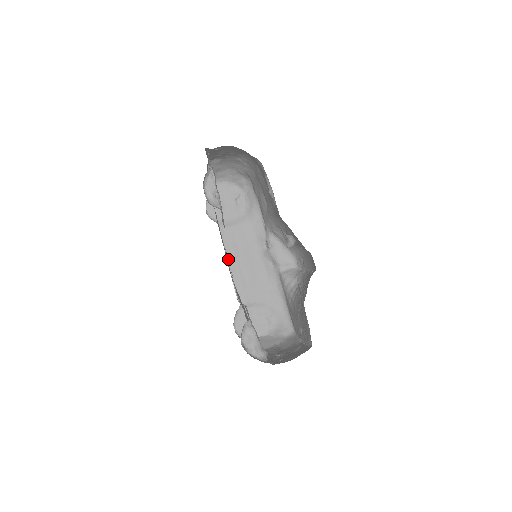
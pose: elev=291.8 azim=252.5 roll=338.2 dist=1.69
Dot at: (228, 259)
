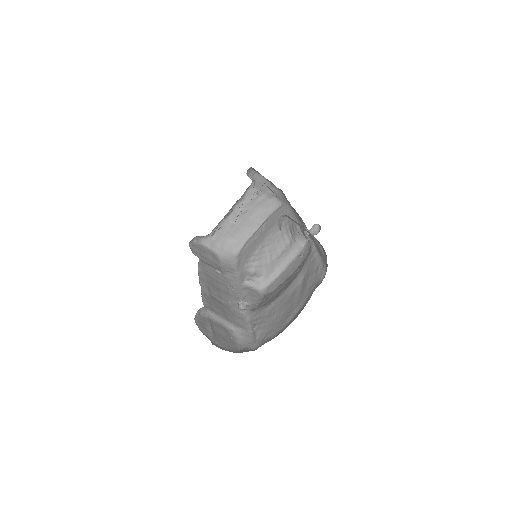
Dot at: occluded
